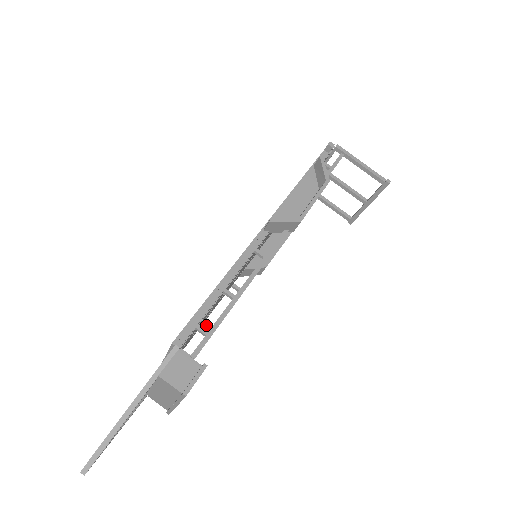
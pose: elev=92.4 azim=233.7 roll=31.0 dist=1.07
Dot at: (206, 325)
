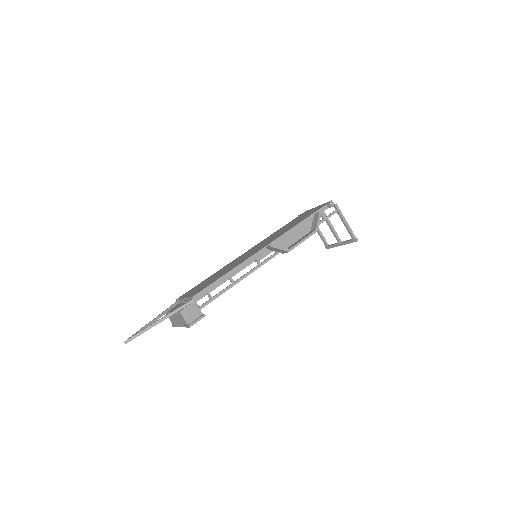
Dot at: occluded
